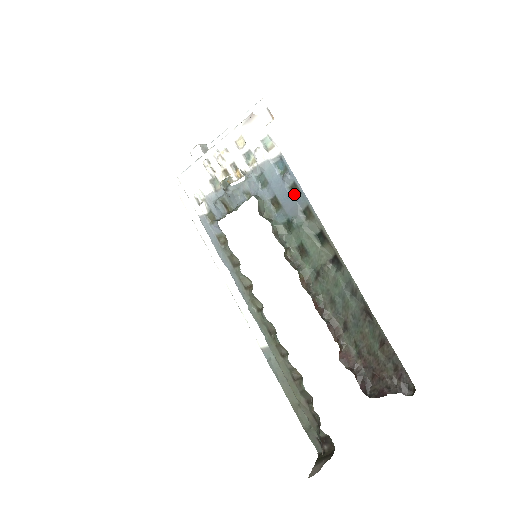
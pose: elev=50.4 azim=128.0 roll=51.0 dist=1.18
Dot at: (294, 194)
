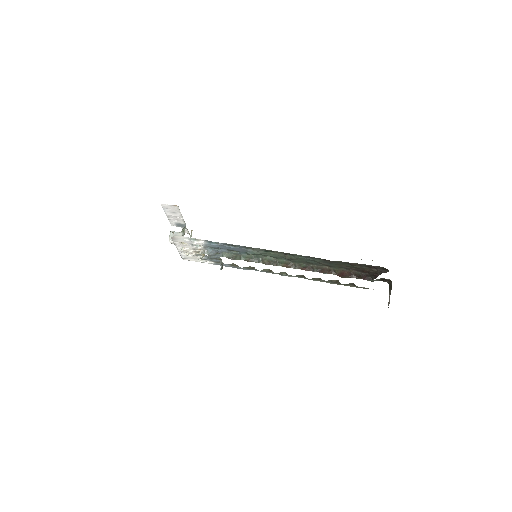
Dot at: (233, 246)
